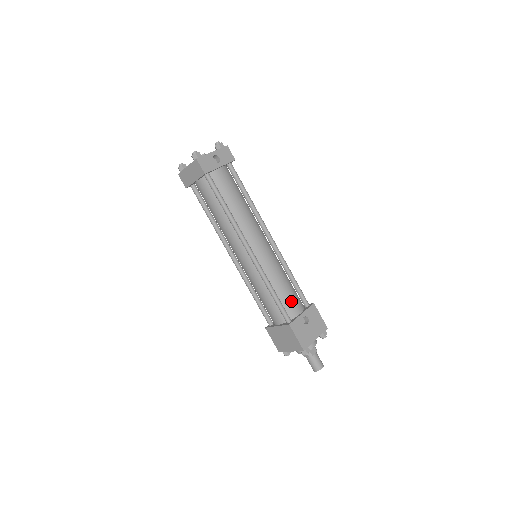
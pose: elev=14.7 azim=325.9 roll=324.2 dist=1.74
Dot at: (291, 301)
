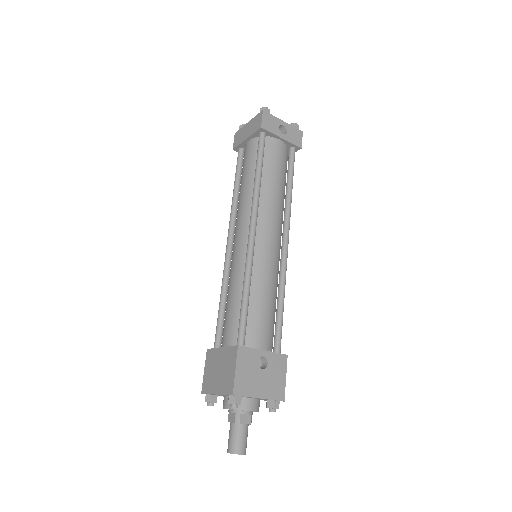
Dot at: (261, 325)
